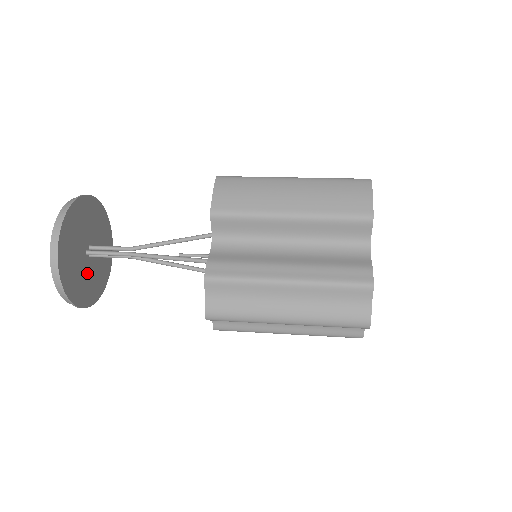
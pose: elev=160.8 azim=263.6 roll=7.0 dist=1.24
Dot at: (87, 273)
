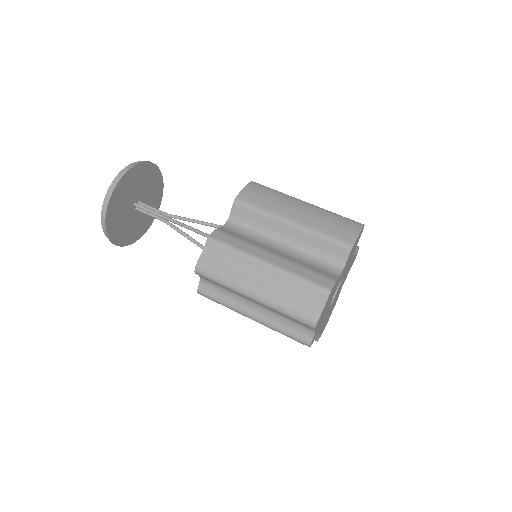
Dot at: (127, 219)
